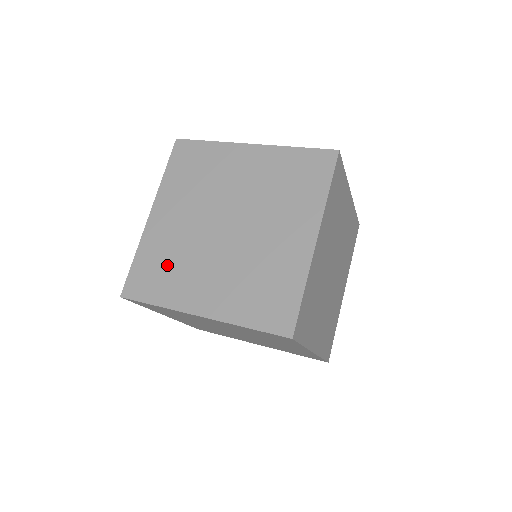
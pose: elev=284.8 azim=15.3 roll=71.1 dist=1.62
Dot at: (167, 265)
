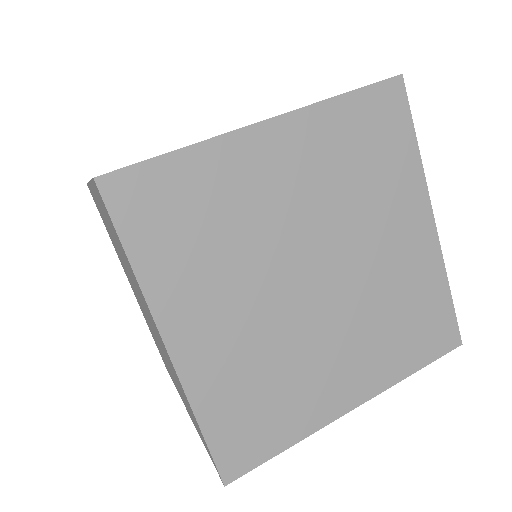
Dot at: occluded
